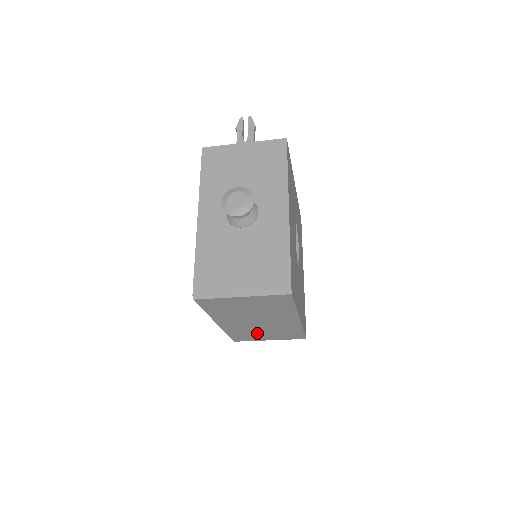
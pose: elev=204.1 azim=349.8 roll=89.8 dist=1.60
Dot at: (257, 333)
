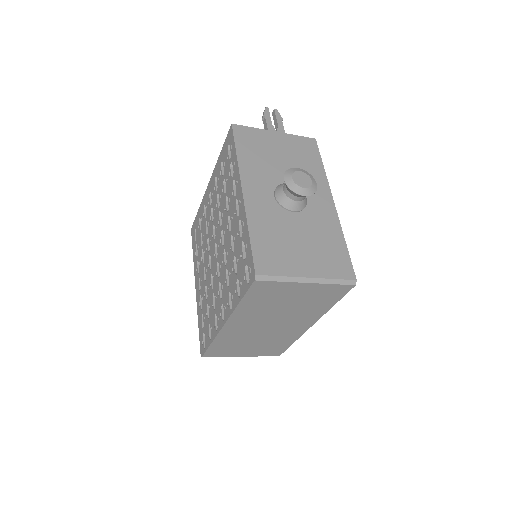
Dot at: (244, 344)
